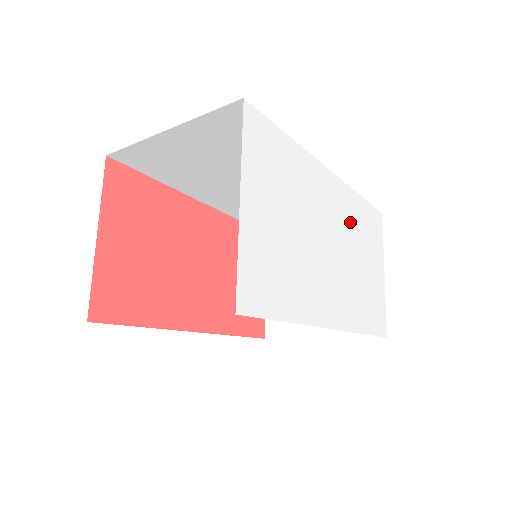
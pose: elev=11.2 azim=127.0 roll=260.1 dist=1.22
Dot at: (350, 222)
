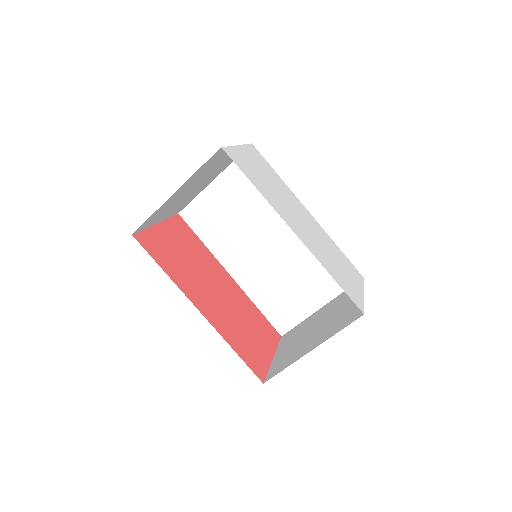
Dot at: (324, 239)
